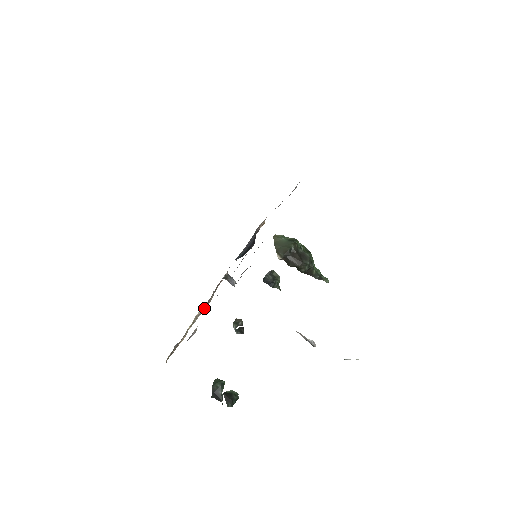
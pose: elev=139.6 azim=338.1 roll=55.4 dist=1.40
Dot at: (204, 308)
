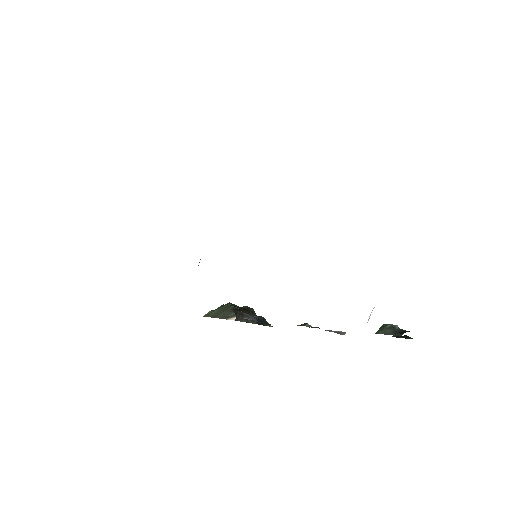
Dot at: occluded
